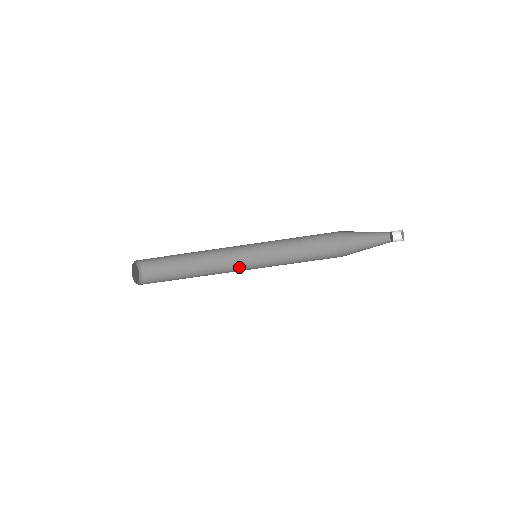
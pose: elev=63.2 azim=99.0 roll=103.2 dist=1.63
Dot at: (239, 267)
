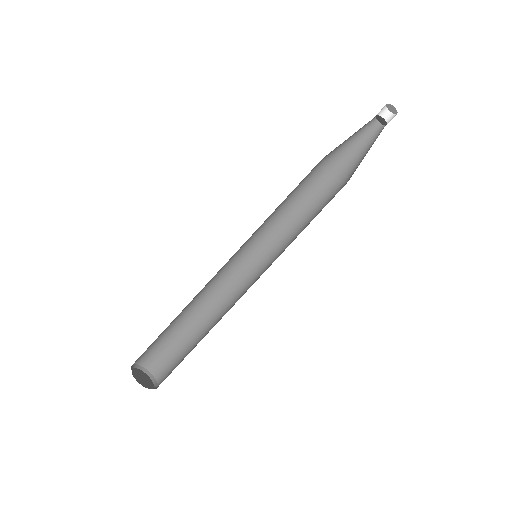
Dot at: (248, 283)
